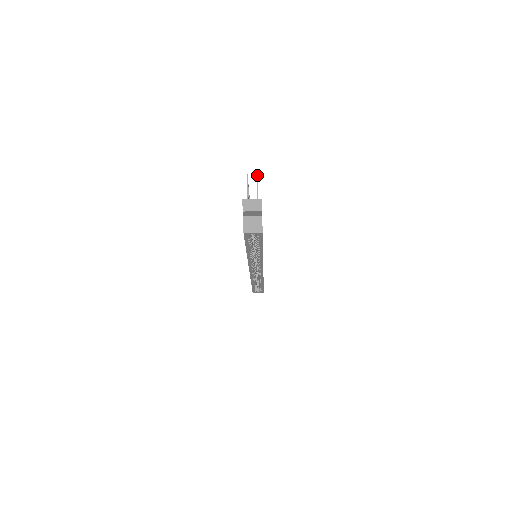
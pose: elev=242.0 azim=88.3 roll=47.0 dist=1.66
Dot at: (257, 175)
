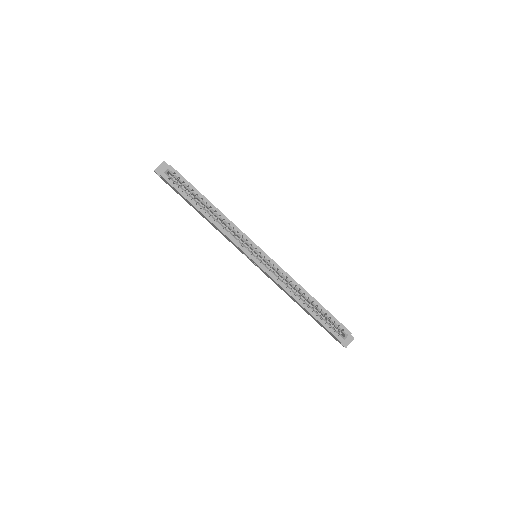
Dot at: occluded
